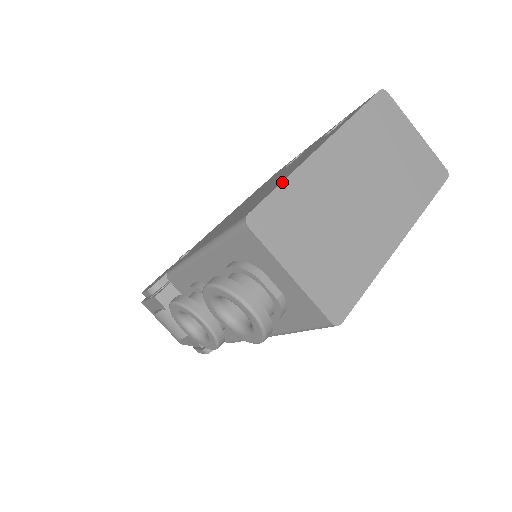
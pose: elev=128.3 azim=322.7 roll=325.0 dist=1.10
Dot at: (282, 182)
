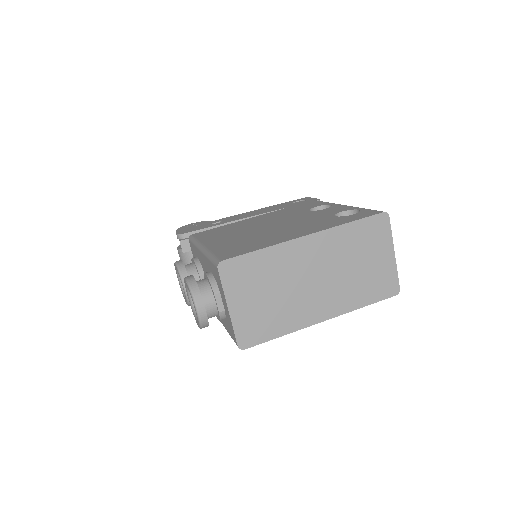
Dot at: (259, 250)
